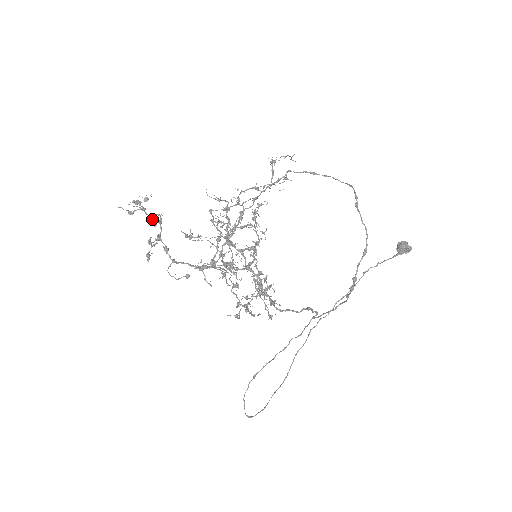
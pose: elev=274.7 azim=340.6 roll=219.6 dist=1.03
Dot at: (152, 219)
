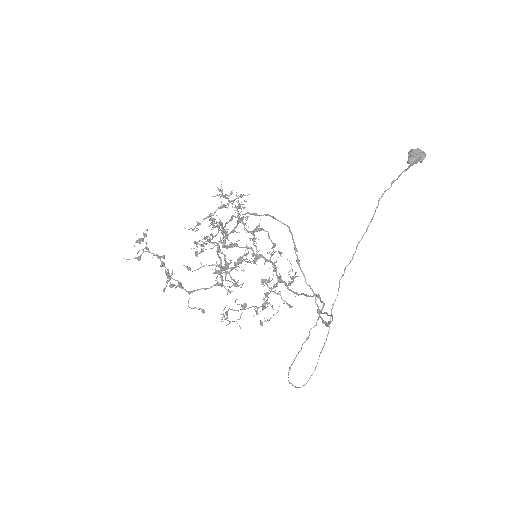
Dot at: occluded
